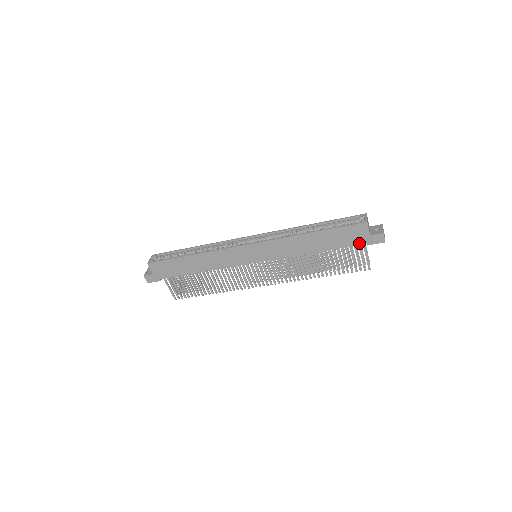
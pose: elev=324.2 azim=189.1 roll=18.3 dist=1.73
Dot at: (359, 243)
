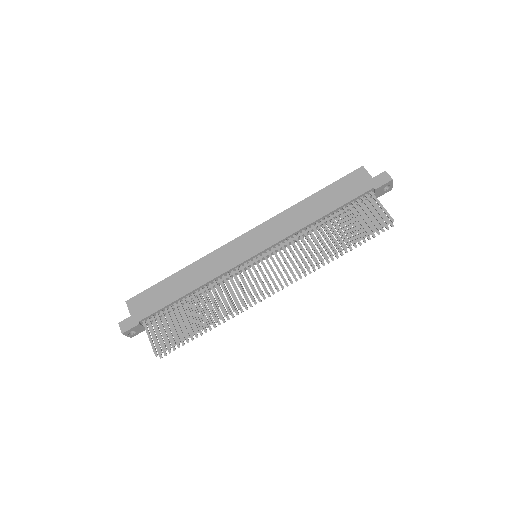
Dot at: (365, 190)
